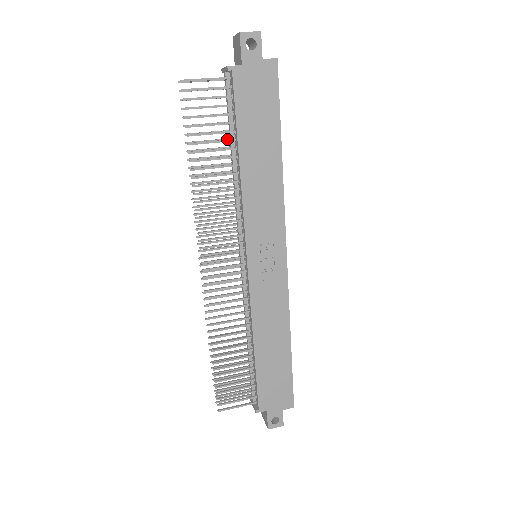
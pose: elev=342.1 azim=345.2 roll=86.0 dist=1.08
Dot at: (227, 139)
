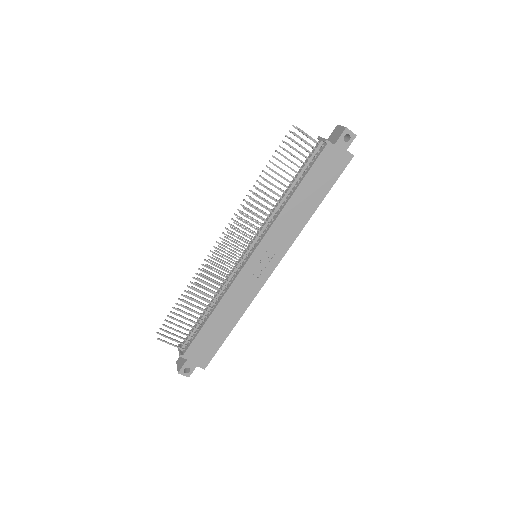
Dot at: (293, 176)
